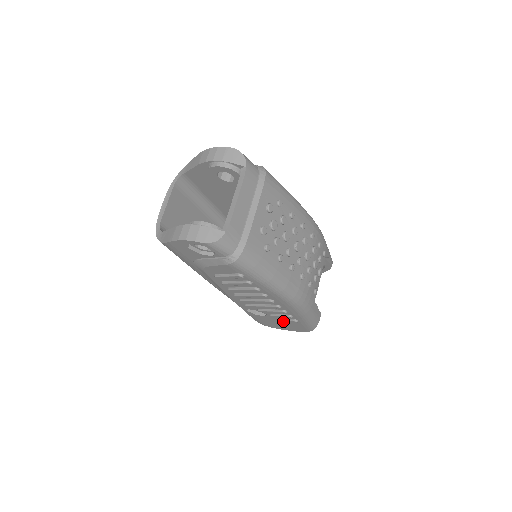
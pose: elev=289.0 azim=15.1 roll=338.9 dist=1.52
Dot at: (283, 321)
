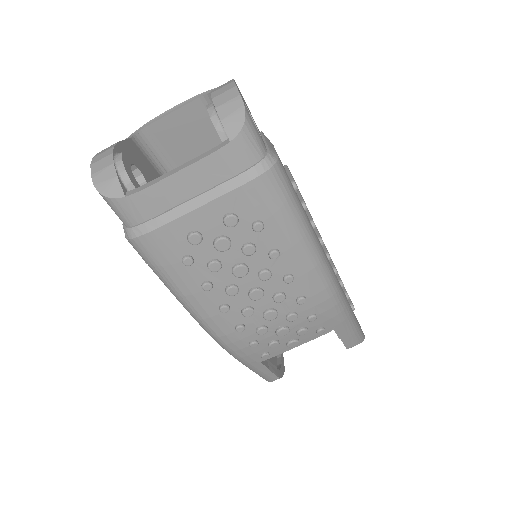
Dot at: occluded
